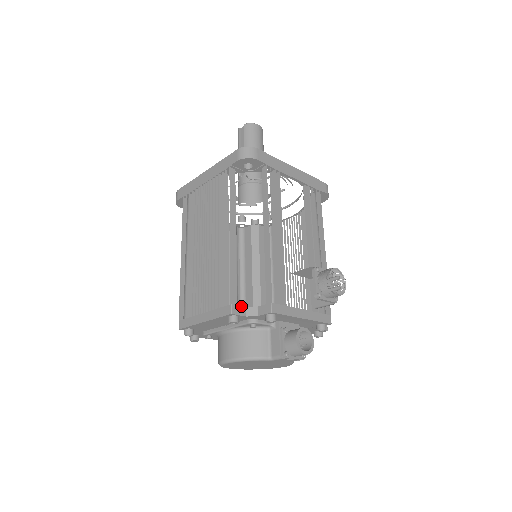
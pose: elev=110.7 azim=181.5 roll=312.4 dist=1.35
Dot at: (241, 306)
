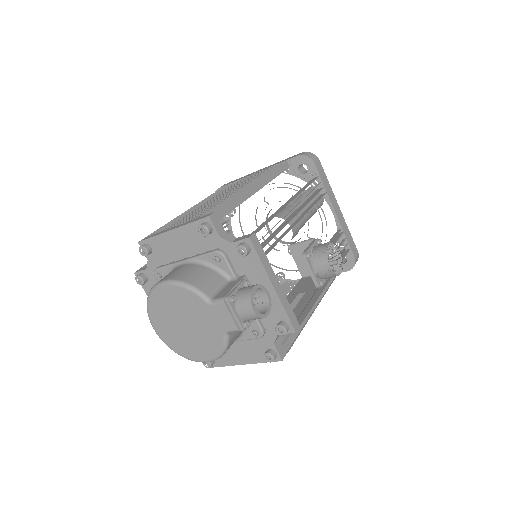
Dot at: occluded
